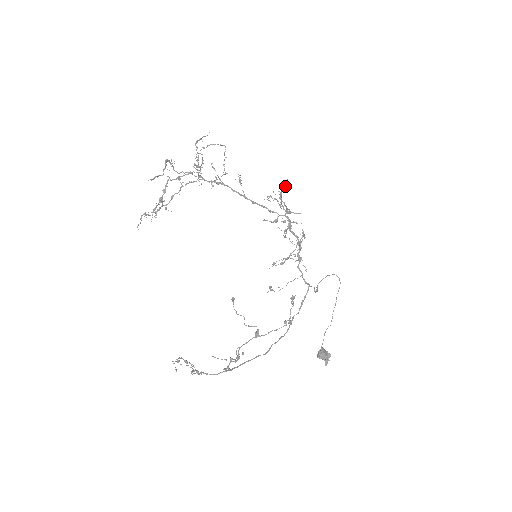
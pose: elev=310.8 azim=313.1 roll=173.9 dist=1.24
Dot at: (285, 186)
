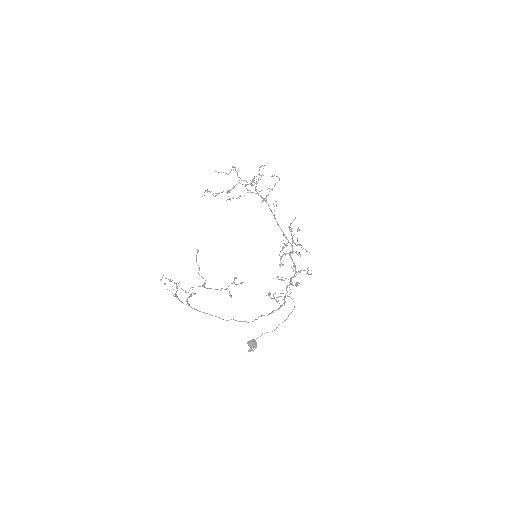
Dot at: occluded
